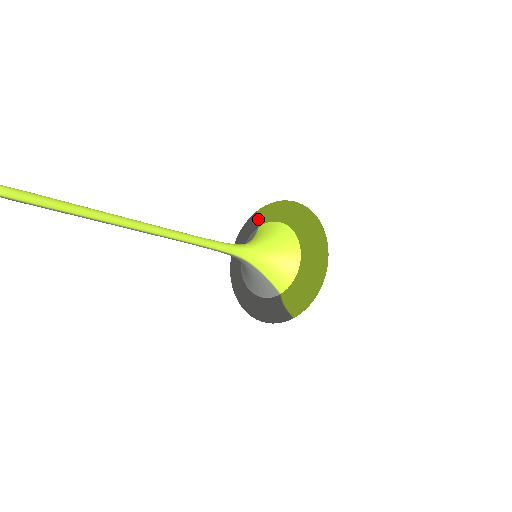
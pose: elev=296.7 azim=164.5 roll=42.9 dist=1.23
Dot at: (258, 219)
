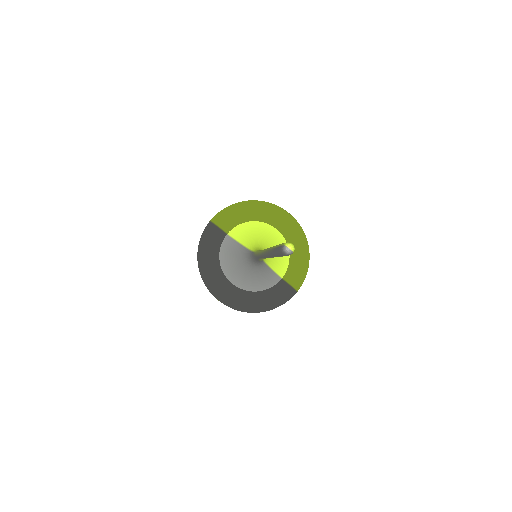
Dot at: (223, 227)
